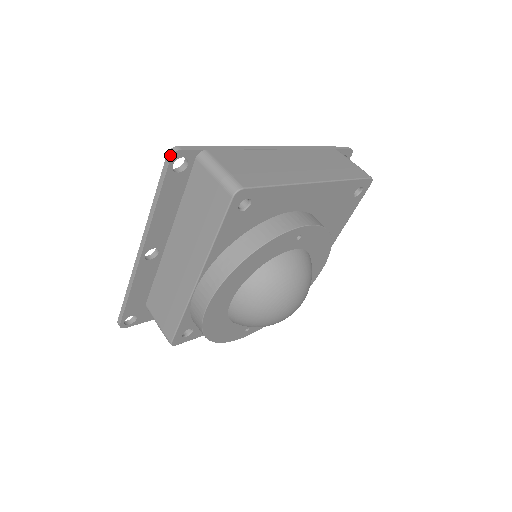
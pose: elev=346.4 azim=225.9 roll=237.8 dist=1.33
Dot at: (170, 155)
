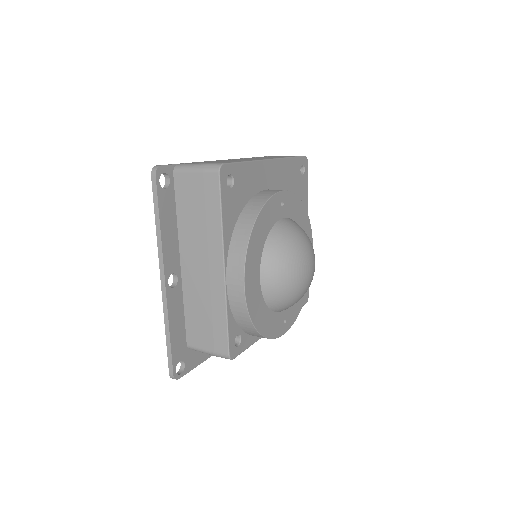
Dot at: (154, 173)
